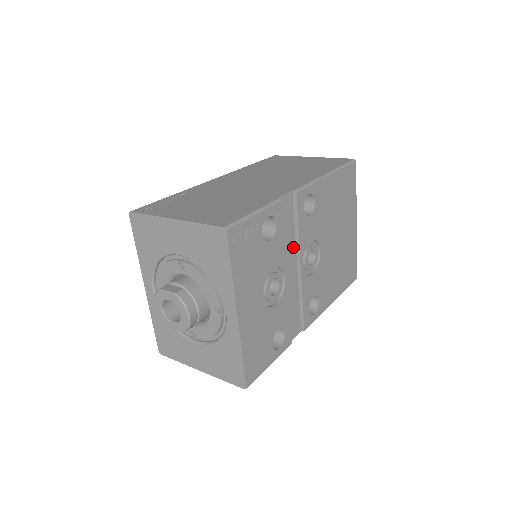
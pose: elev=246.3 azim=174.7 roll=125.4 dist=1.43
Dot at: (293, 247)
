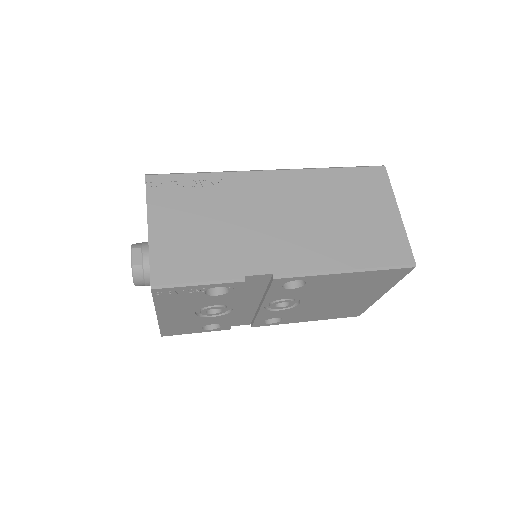
Dot at: (259, 296)
